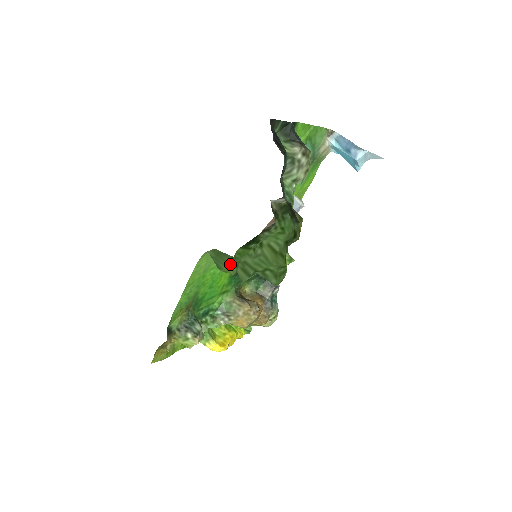
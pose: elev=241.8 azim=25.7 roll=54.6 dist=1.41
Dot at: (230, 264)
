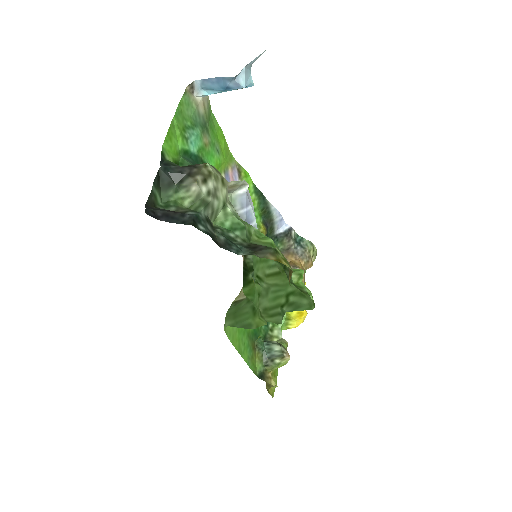
Dot at: (252, 312)
